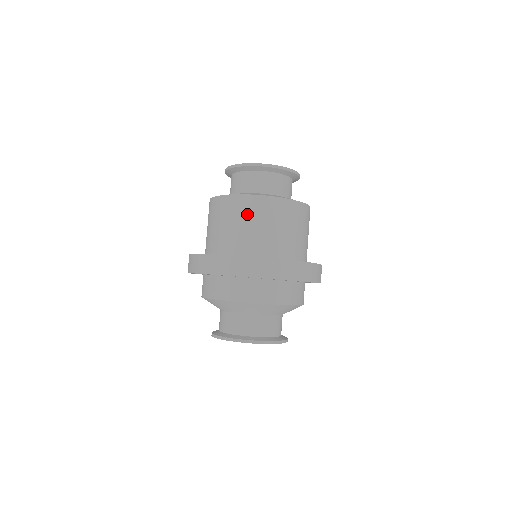
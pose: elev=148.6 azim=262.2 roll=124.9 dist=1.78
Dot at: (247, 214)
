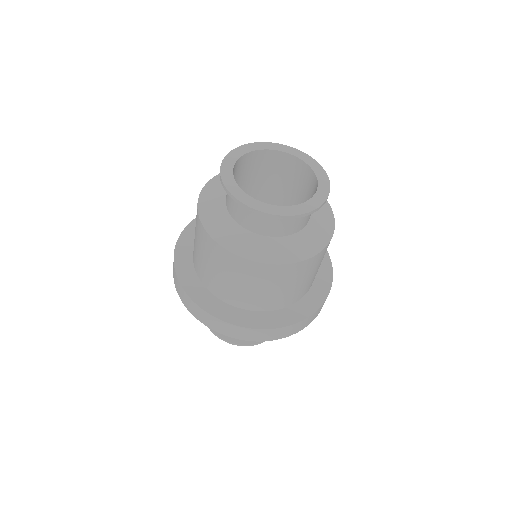
Dot at: (217, 262)
